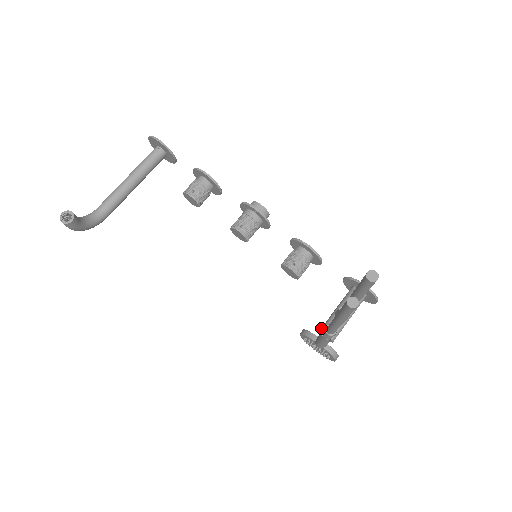
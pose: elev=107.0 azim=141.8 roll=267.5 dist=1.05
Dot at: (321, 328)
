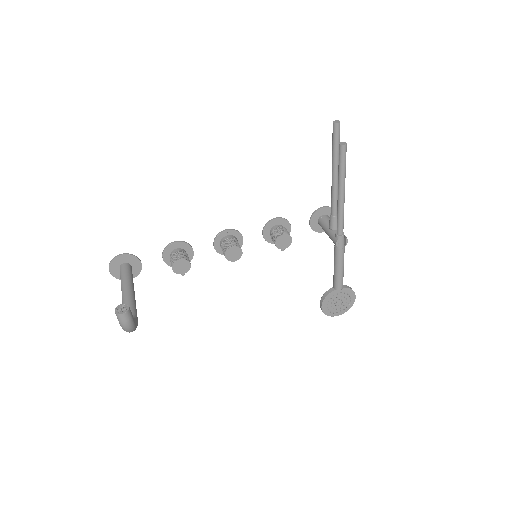
Dot at: (334, 241)
